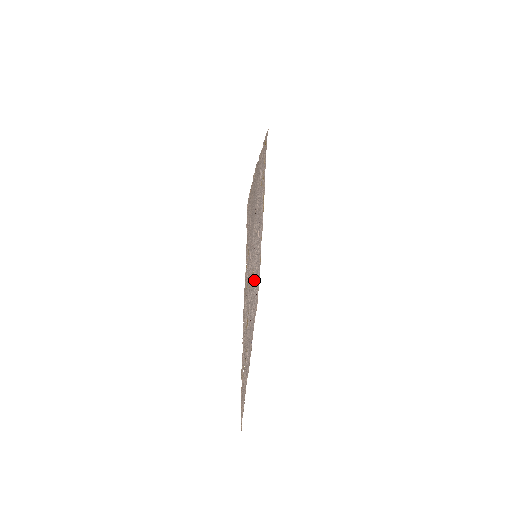
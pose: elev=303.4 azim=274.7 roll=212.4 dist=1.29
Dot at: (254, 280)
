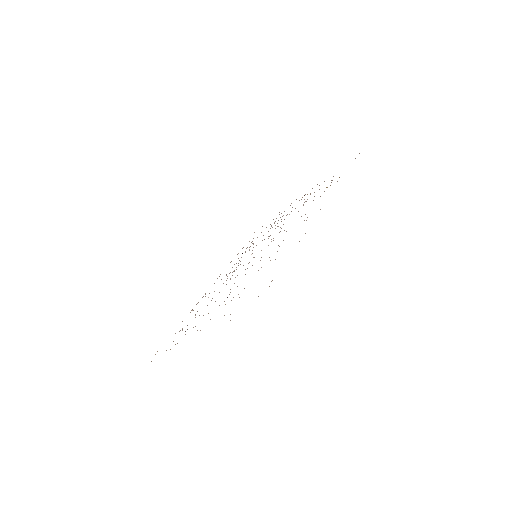
Dot at: occluded
